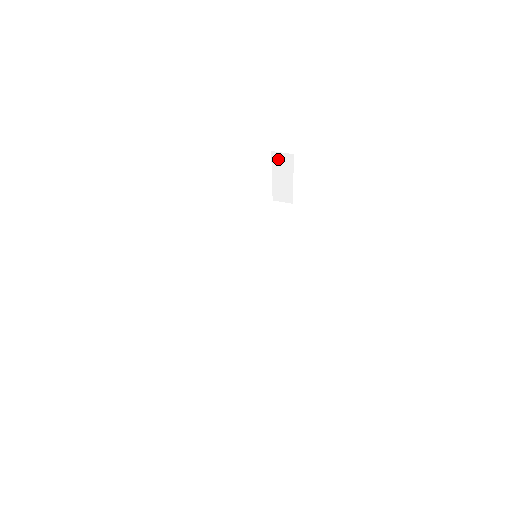
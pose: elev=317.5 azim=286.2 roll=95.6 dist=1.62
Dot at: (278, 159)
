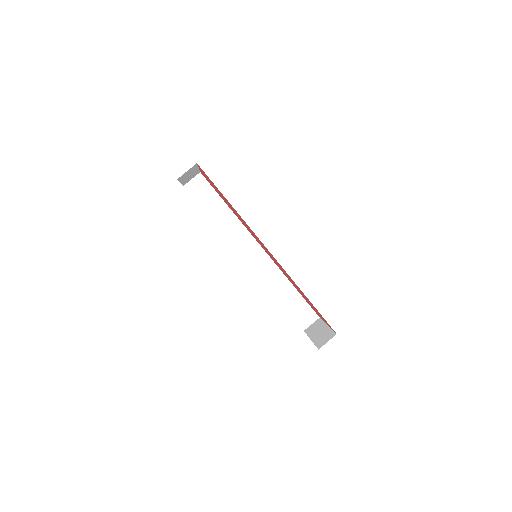
Dot at: (183, 176)
